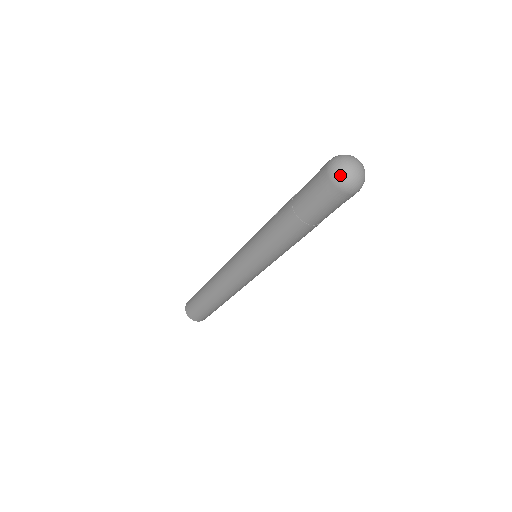
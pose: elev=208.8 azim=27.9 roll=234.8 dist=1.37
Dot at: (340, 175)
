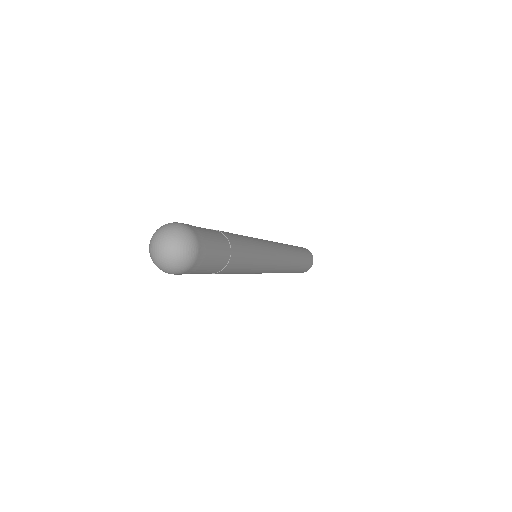
Dot at: (161, 269)
